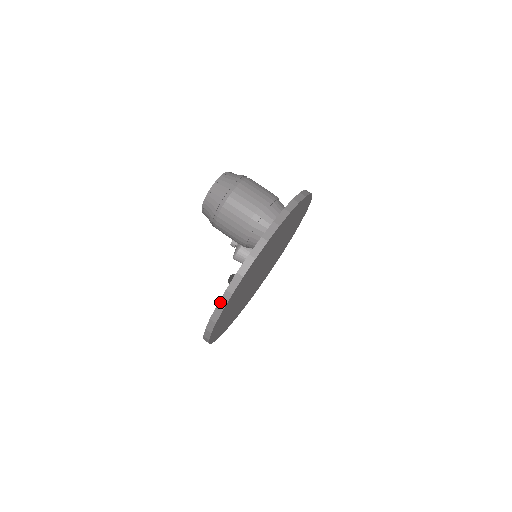
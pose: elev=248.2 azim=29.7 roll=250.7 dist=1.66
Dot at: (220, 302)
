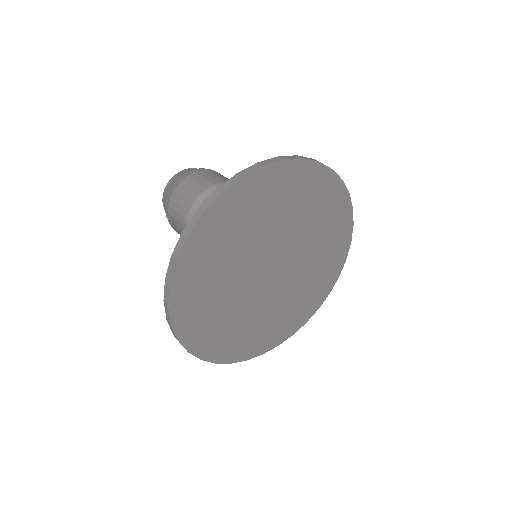
Dot at: (172, 332)
